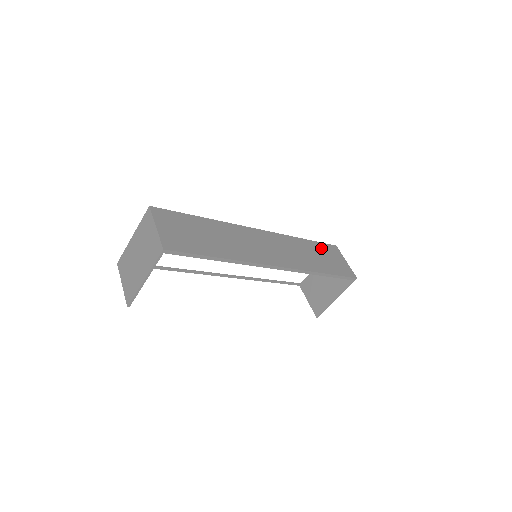
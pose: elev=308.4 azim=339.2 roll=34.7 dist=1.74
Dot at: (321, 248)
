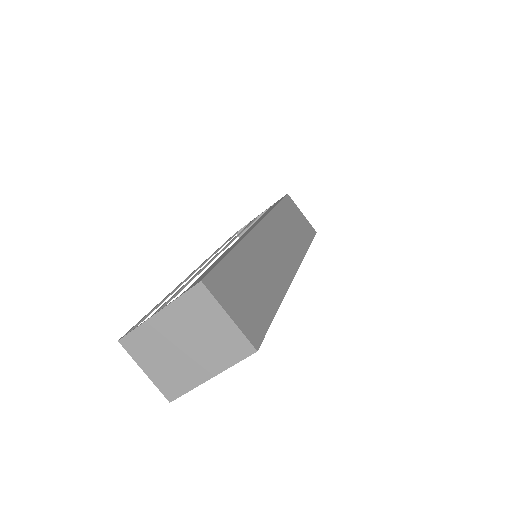
Dot at: (287, 209)
